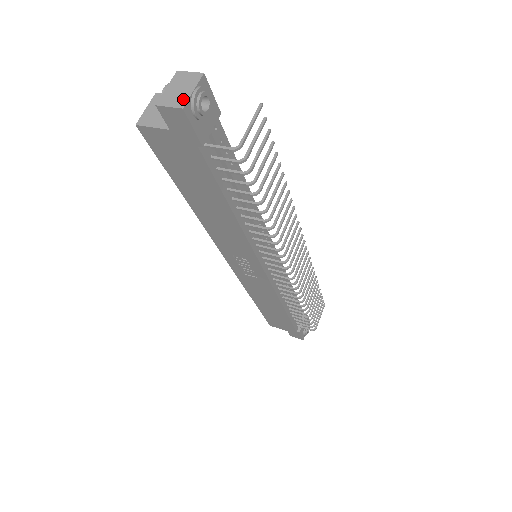
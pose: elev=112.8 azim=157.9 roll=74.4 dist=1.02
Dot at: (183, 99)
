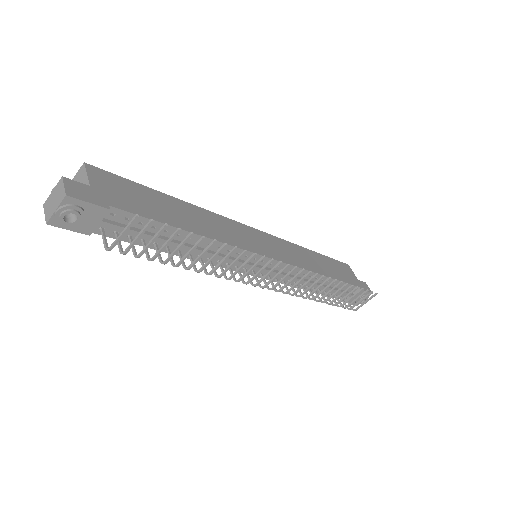
Dot at: (50, 214)
